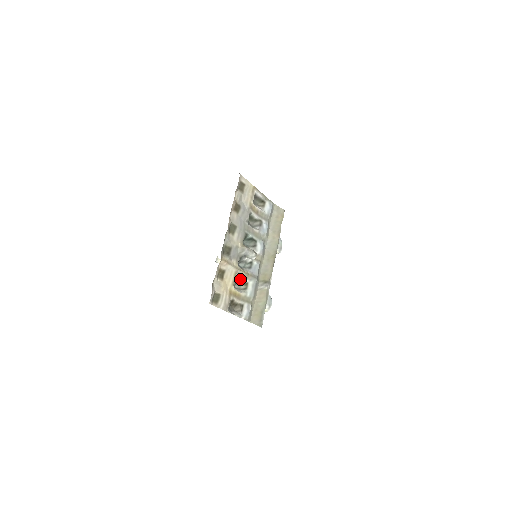
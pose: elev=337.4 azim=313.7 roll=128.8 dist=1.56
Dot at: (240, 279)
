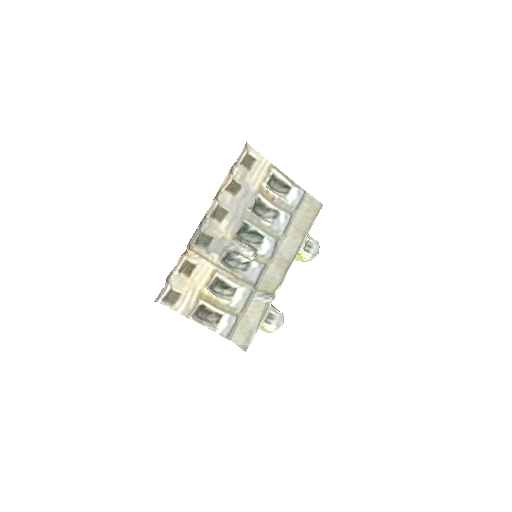
Dot at: (223, 281)
